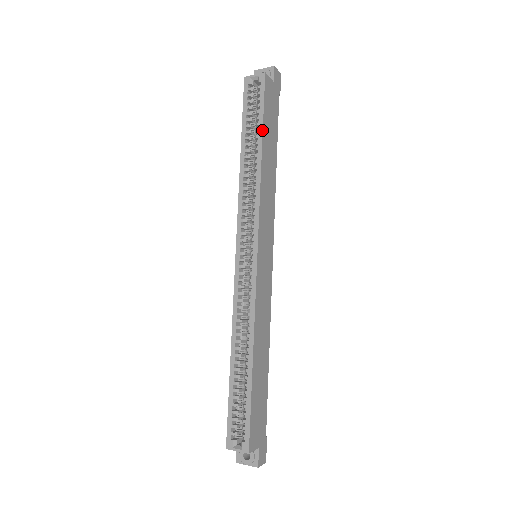
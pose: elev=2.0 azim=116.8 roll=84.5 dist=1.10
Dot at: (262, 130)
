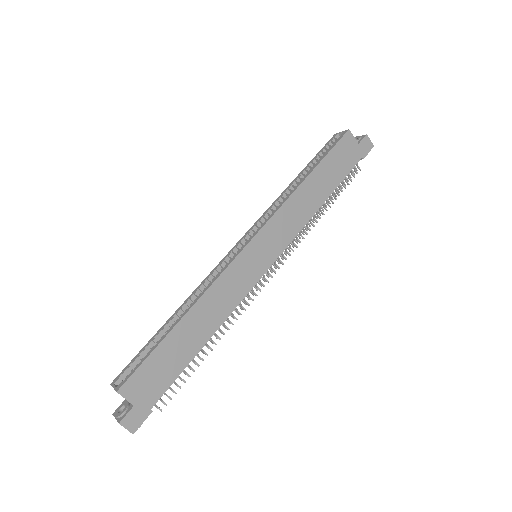
Dot at: (319, 163)
